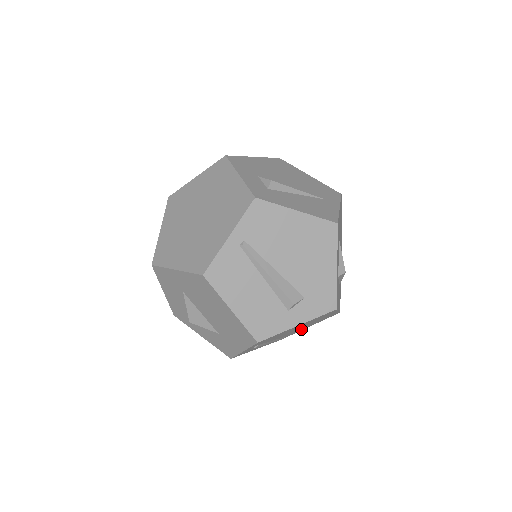
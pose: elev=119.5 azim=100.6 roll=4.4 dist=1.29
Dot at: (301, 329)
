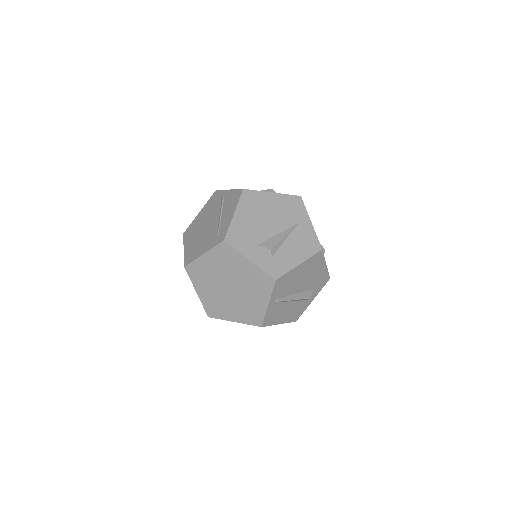
Dot at: occluded
